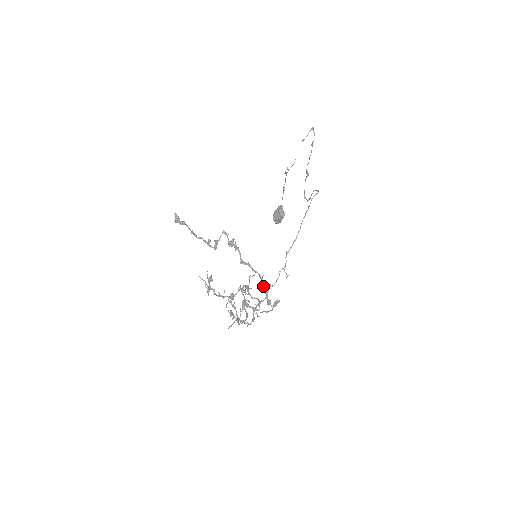
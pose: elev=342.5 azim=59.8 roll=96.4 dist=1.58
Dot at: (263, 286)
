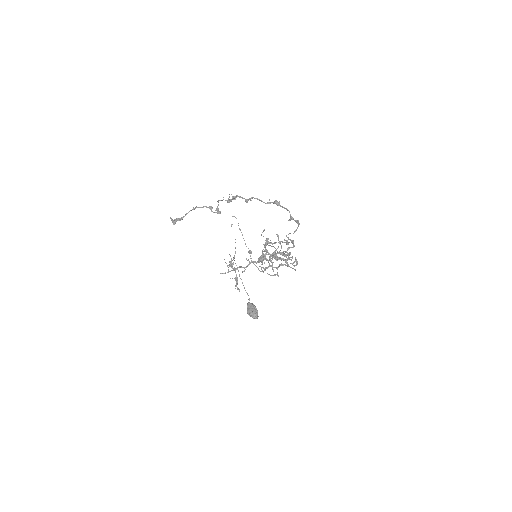
Dot at: (275, 201)
